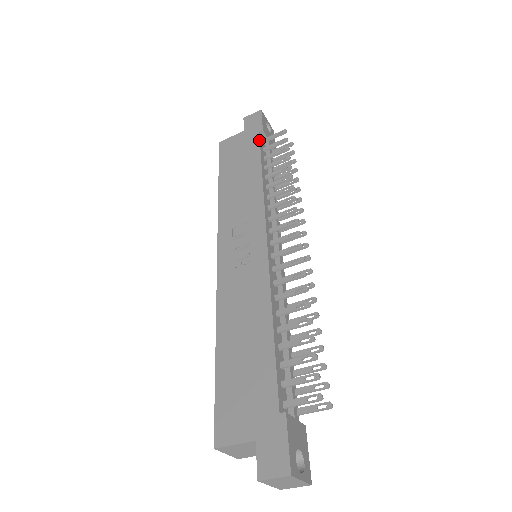
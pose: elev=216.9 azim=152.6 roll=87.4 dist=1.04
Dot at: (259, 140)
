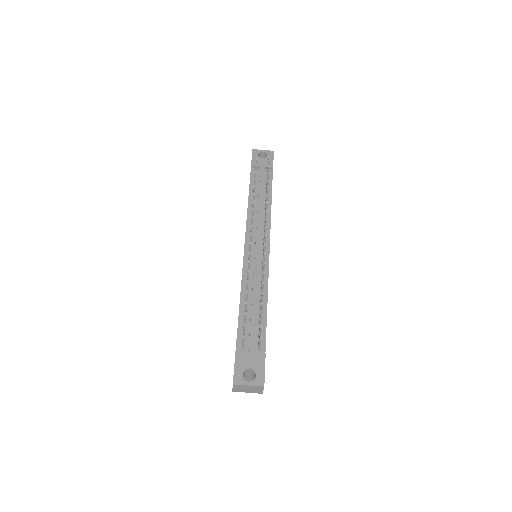
Dot at: (250, 175)
